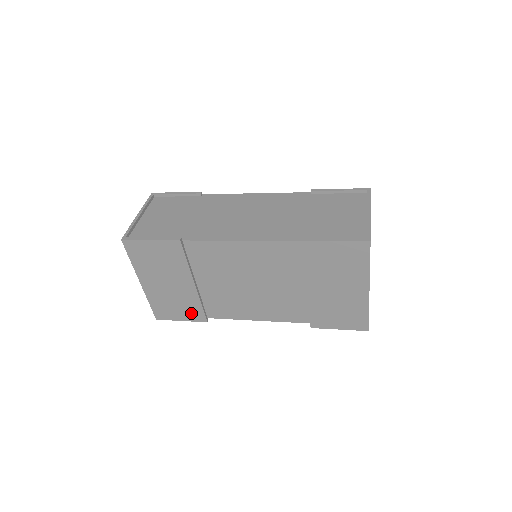
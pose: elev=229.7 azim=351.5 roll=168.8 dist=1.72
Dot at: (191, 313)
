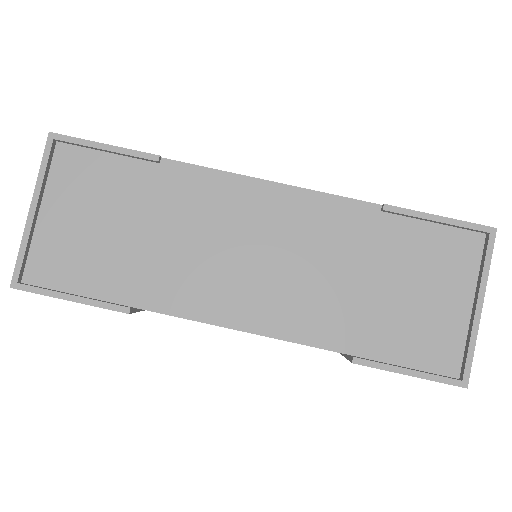
Dot at: occluded
